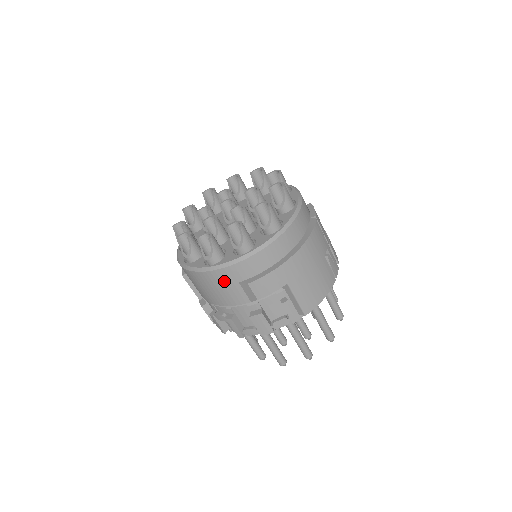
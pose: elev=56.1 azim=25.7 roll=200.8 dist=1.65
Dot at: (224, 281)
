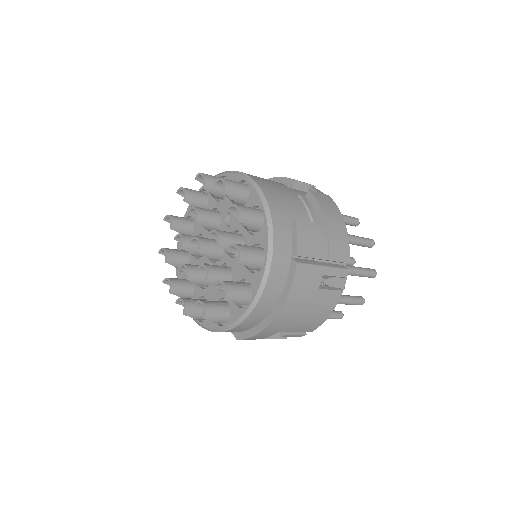
Dot at: occluded
